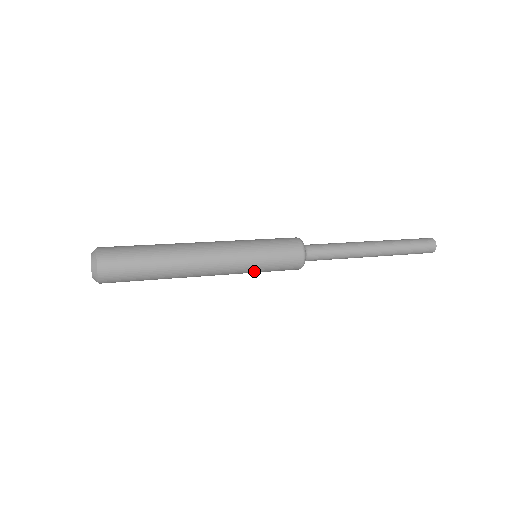
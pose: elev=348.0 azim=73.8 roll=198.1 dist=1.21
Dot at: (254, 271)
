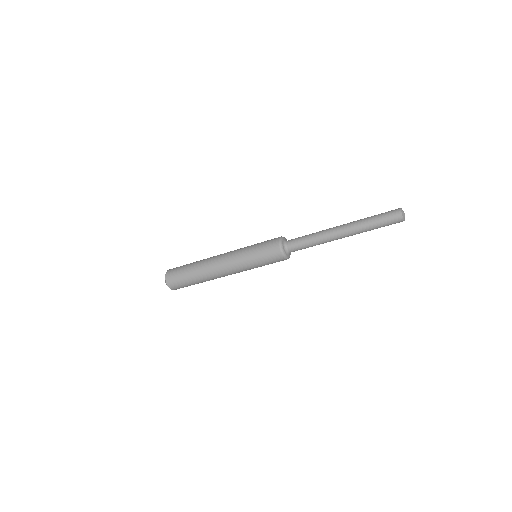
Dot at: (251, 264)
